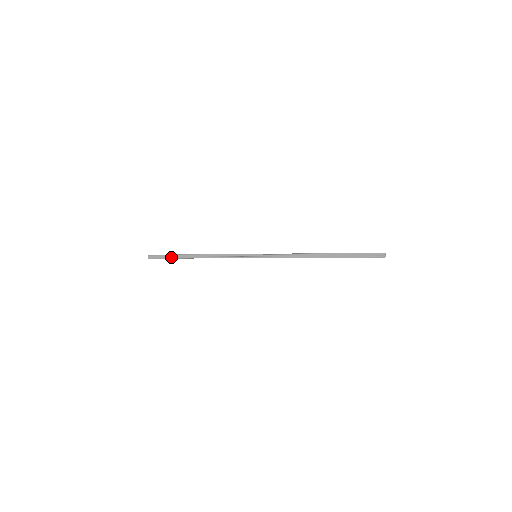
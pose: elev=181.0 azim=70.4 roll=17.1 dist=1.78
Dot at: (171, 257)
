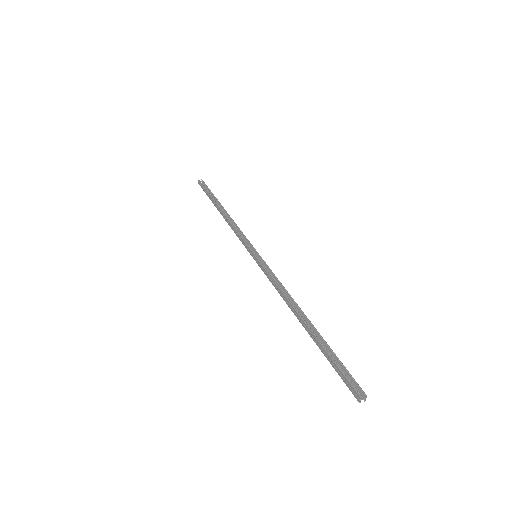
Dot at: (208, 195)
